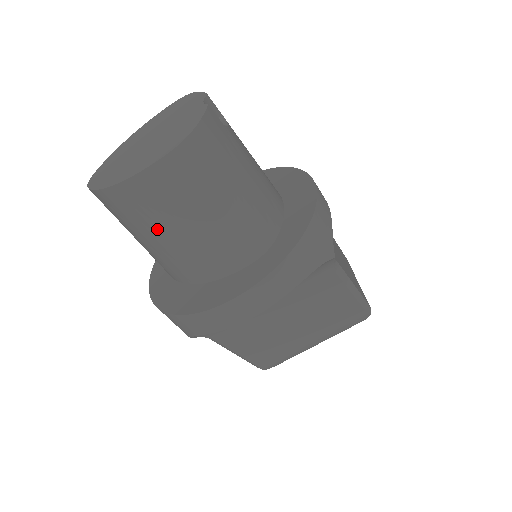
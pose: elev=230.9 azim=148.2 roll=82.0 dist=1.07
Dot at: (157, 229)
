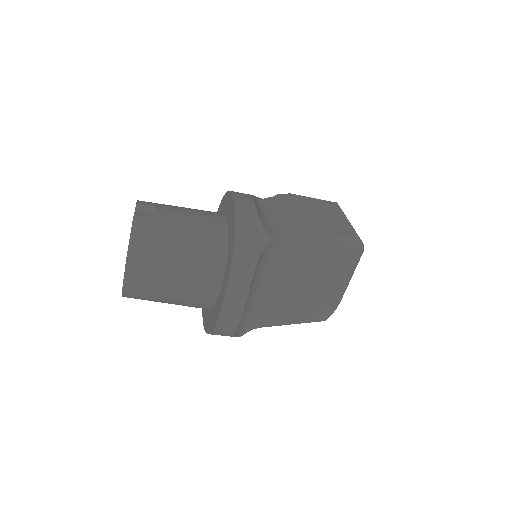
Dot at: (162, 296)
